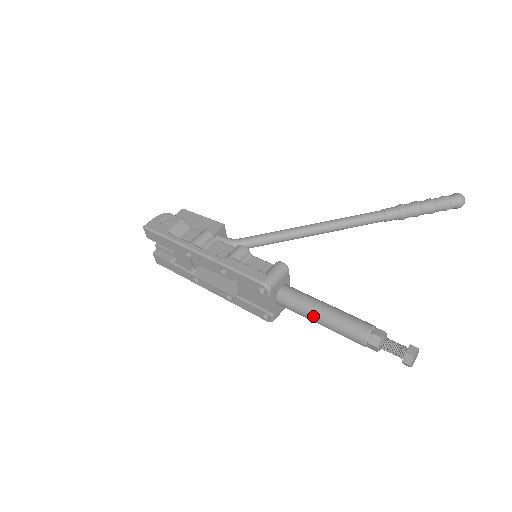
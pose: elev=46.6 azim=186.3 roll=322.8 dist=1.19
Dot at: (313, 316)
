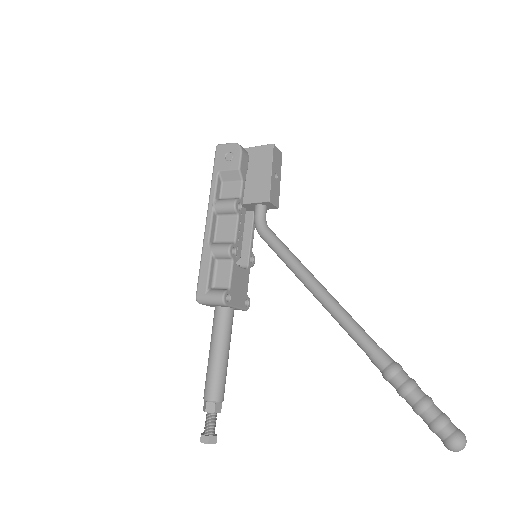
Dot at: (210, 346)
